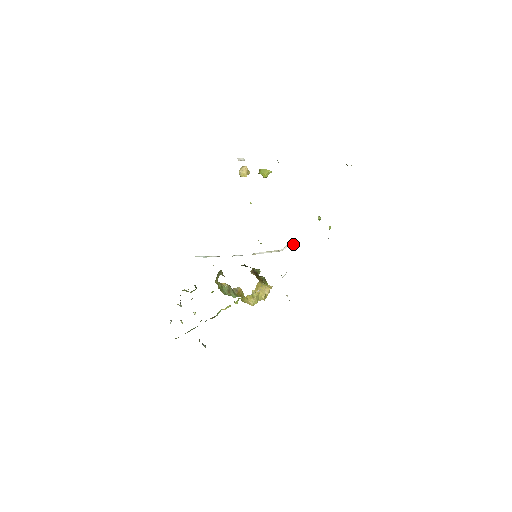
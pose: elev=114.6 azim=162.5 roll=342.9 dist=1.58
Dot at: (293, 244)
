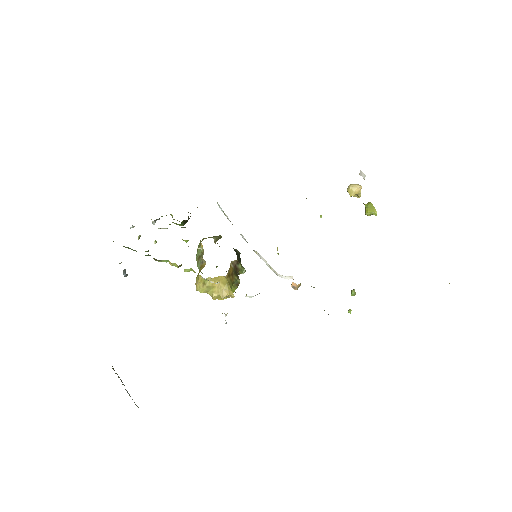
Dot at: occluded
